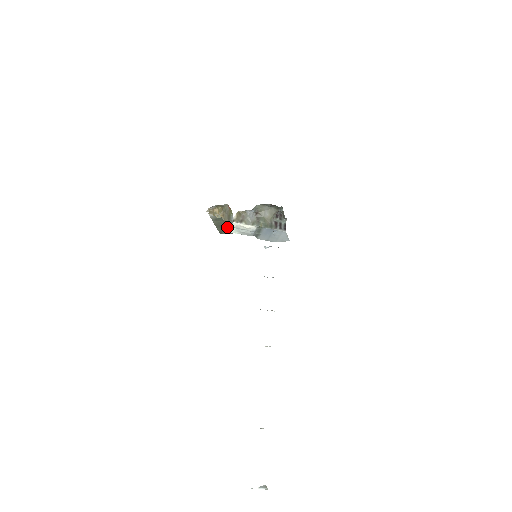
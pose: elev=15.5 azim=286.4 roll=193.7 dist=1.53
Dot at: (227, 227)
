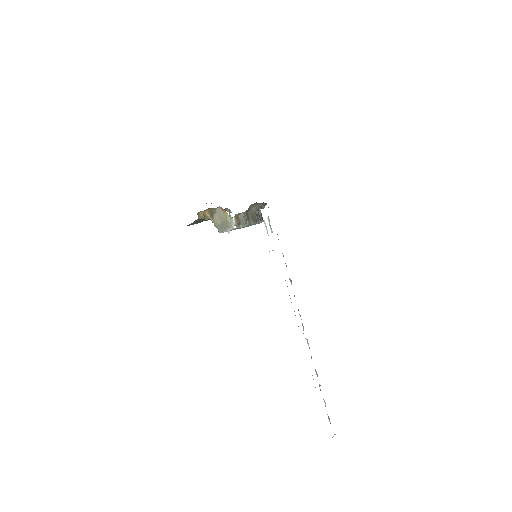
Dot at: (200, 221)
